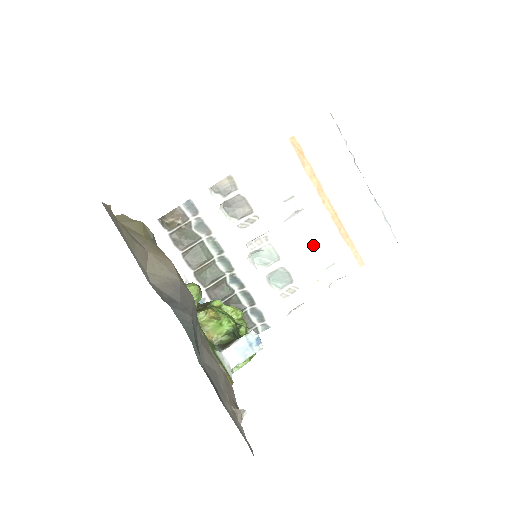
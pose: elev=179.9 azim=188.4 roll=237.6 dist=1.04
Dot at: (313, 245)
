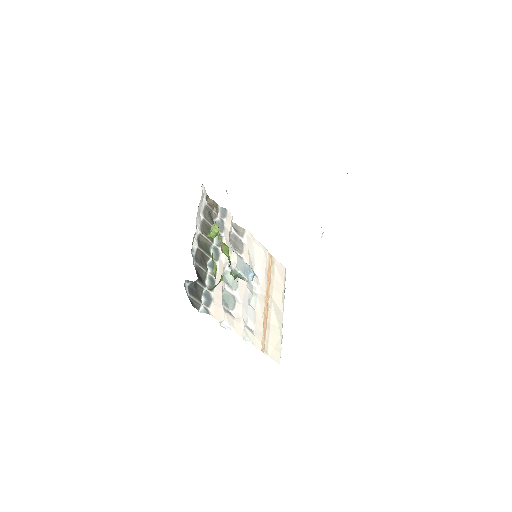
Dot at: (251, 307)
